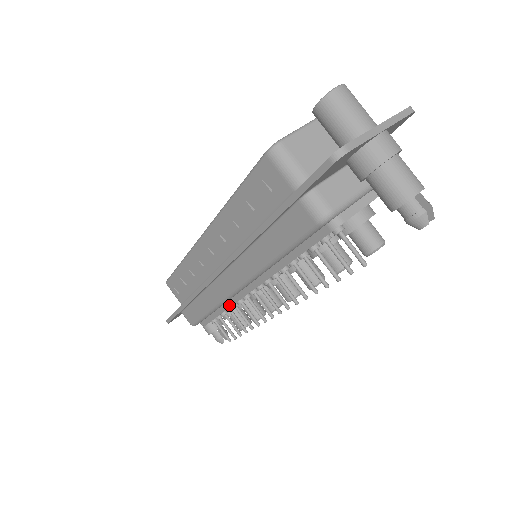
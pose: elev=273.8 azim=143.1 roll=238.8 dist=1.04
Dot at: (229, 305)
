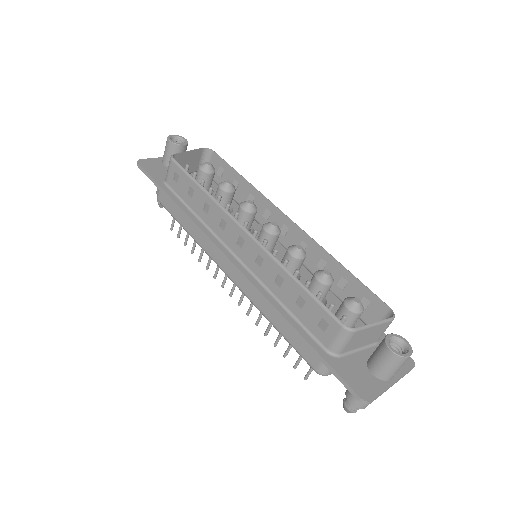
Dot at: occluded
